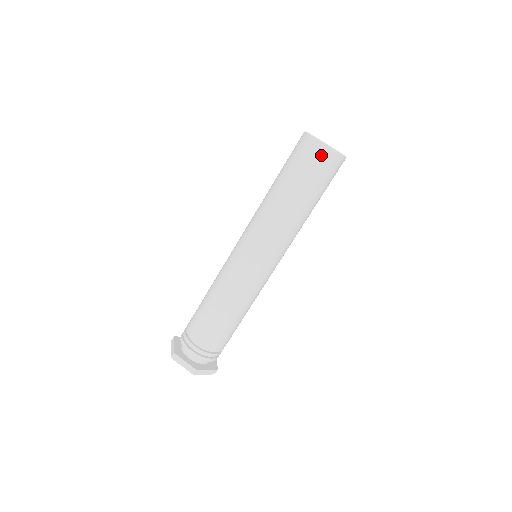
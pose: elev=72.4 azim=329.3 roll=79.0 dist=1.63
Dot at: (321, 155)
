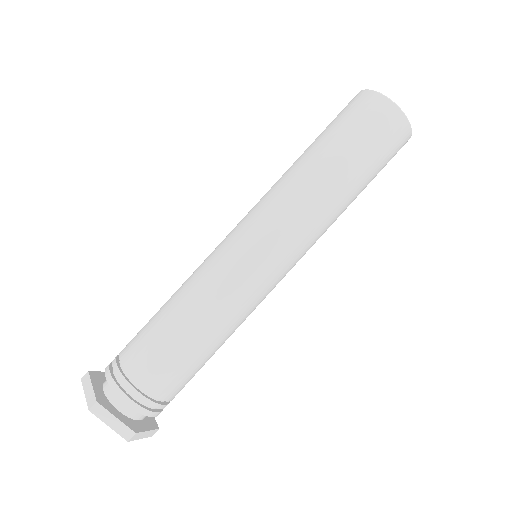
Dot at: (365, 103)
